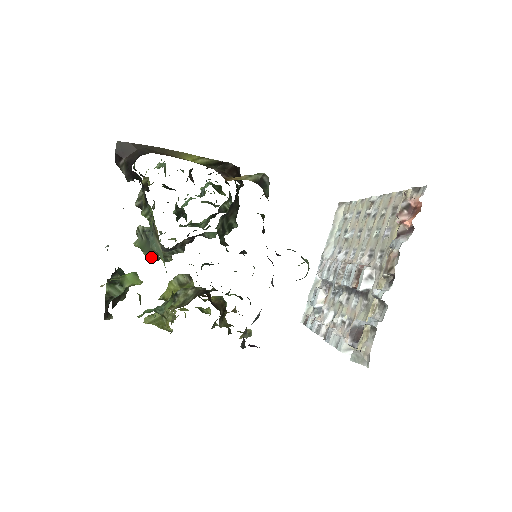
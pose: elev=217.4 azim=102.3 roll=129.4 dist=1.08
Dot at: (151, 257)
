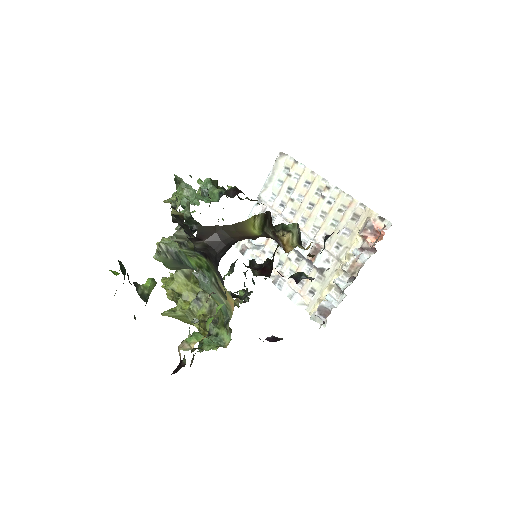
Dot at: occluded
